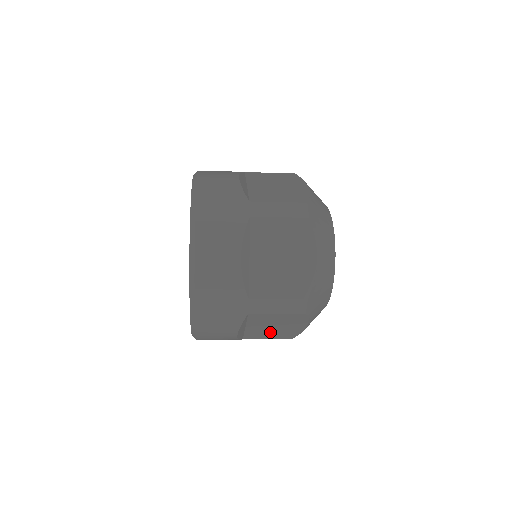
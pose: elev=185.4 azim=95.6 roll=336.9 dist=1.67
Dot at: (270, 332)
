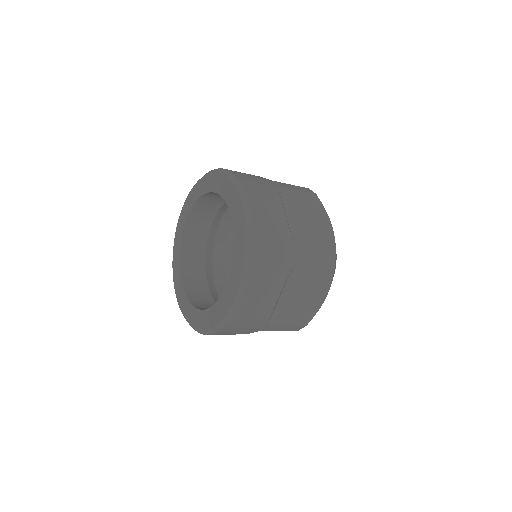
Dot at: (295, 309)
